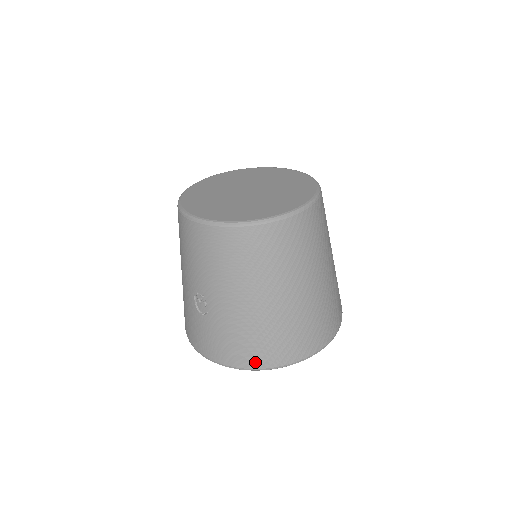
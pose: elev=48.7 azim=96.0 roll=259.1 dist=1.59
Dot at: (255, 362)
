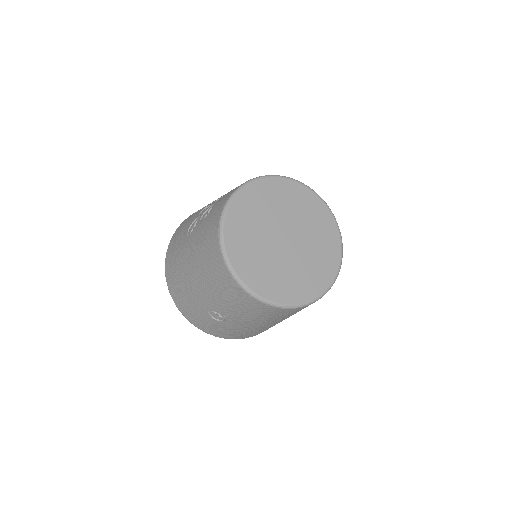
Dot at: (242, 338)
